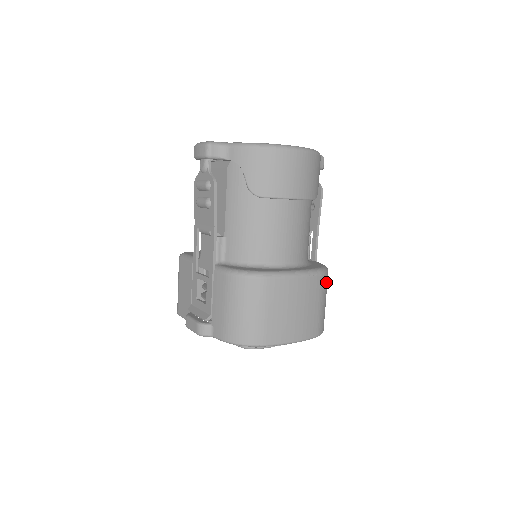
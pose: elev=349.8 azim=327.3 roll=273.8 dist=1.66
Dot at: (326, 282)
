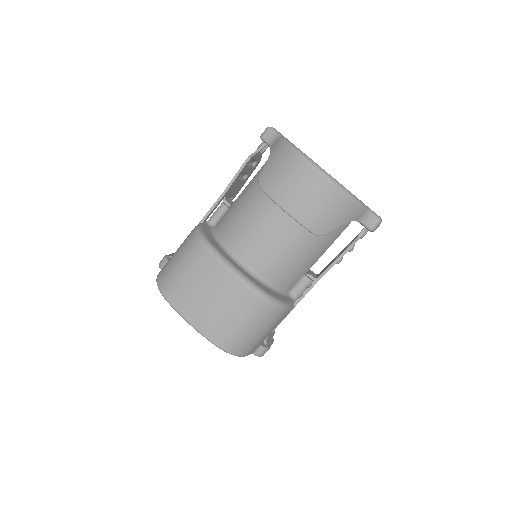
Dot at: (264, 311)
